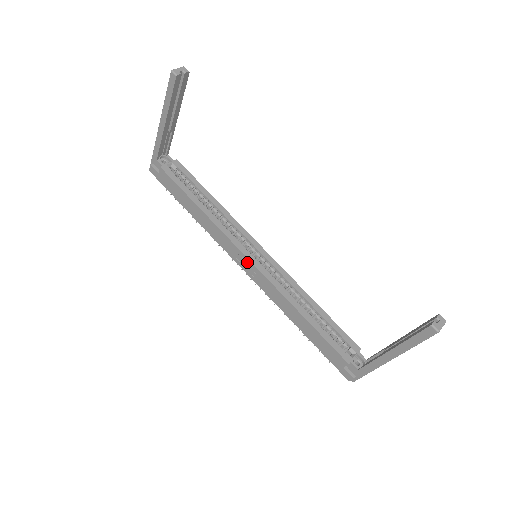
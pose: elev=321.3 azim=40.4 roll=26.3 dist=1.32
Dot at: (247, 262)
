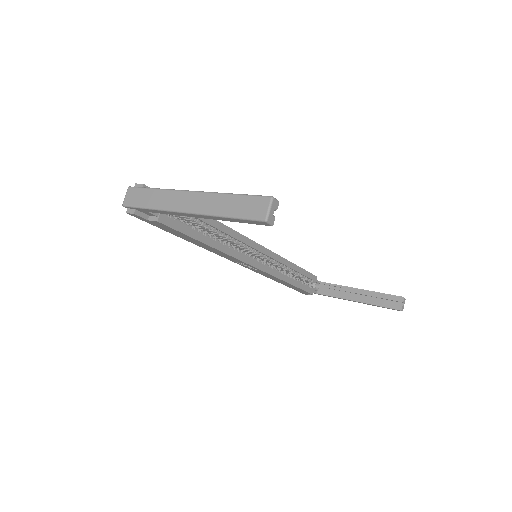
Dot at: occluded
